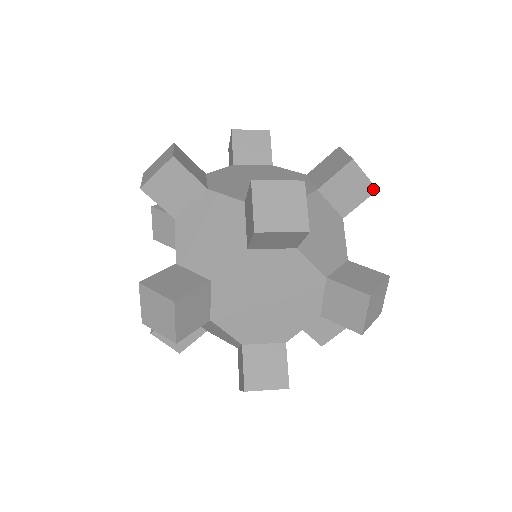
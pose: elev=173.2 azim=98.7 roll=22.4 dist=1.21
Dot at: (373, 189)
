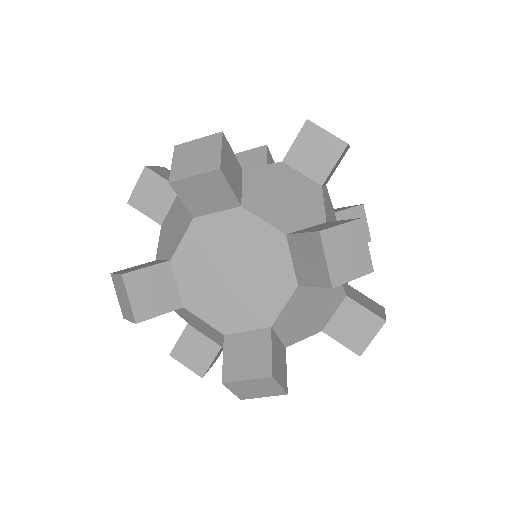
Dot at: (343, 144)
